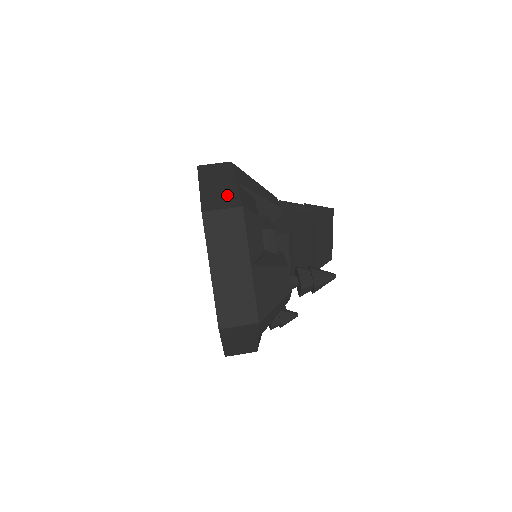
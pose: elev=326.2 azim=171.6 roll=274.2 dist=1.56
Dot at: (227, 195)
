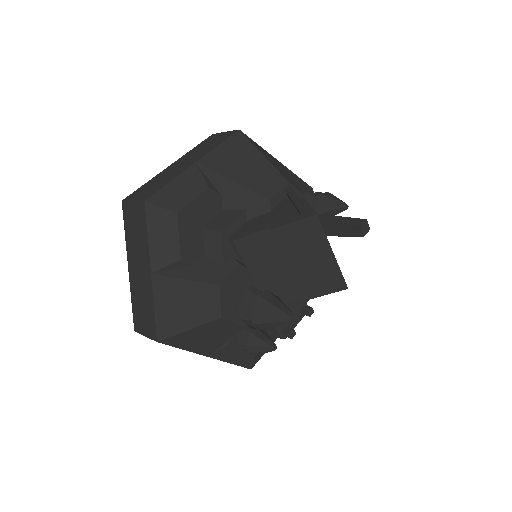
Dot at: (162, 182)
